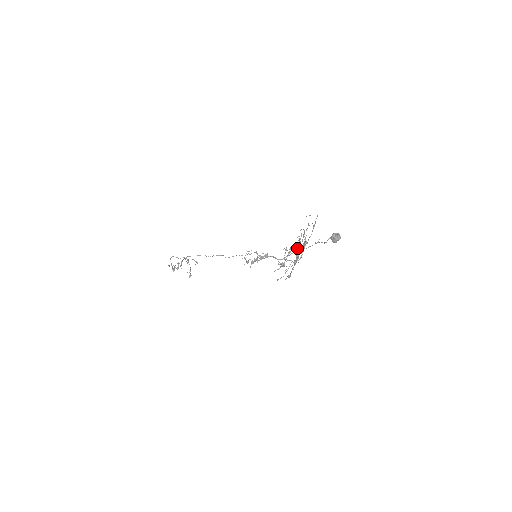
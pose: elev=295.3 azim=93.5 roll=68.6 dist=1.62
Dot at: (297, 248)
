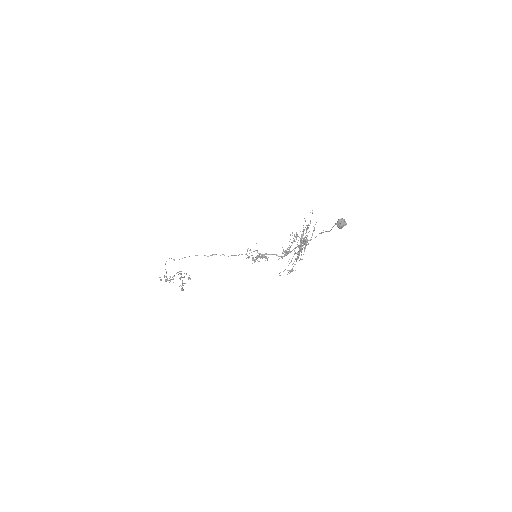
Dot at: (301, 238)
